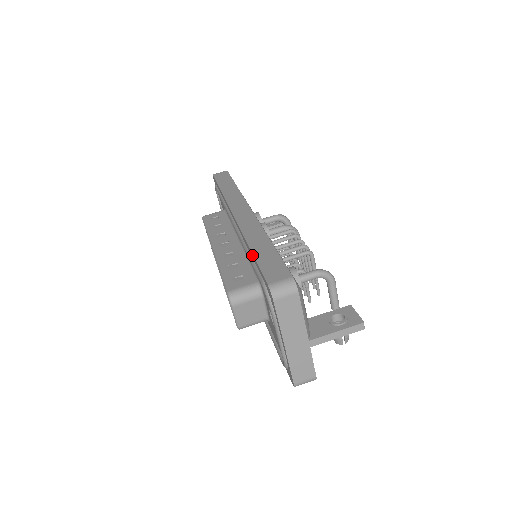
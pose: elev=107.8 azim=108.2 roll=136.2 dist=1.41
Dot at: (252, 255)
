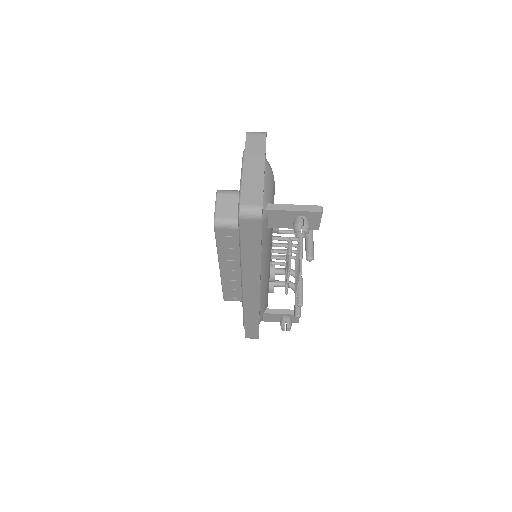
Dot at: occluded
